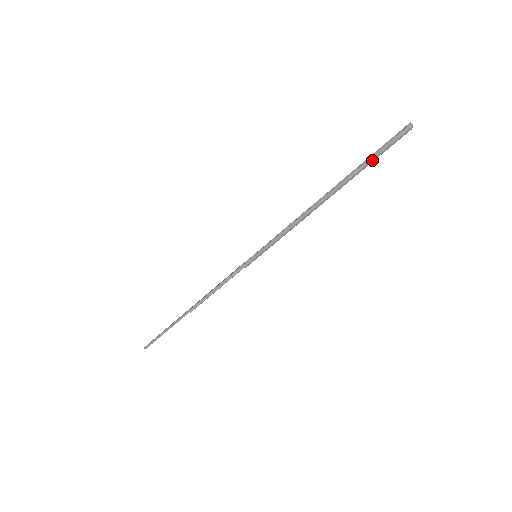
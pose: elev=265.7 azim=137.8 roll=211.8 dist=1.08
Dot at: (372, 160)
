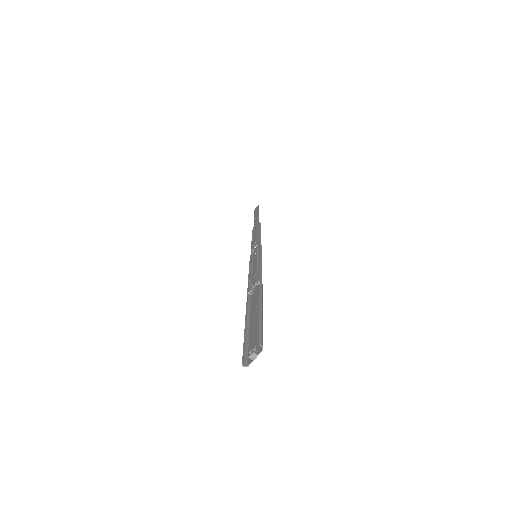
Dot at: (247, 336)
